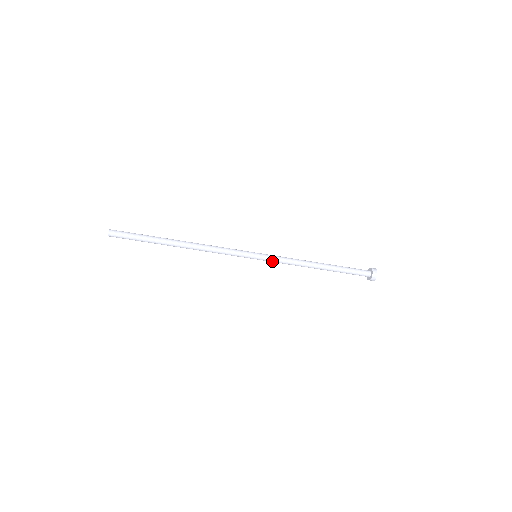
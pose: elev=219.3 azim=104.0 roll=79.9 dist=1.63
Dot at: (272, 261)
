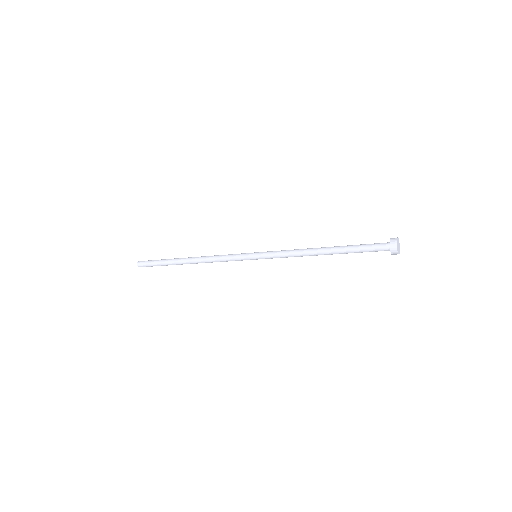
Dot at: (272, 258)
